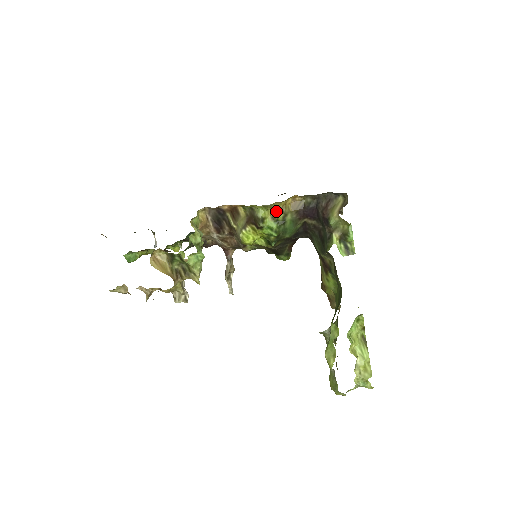
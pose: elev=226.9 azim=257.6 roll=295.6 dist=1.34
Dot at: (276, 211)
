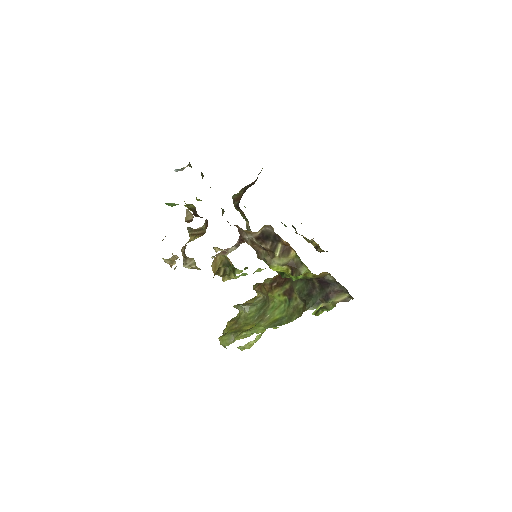
Dot at: (312, 275)
